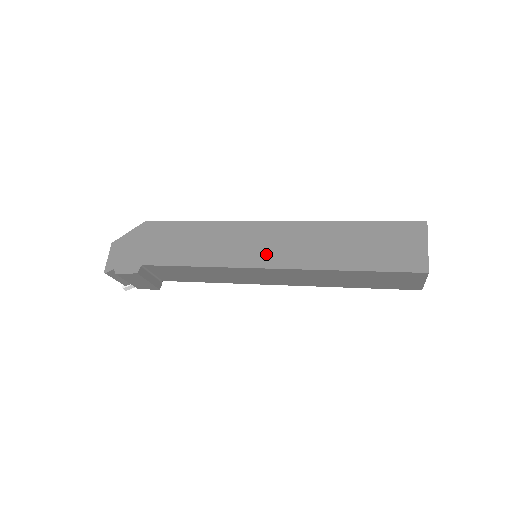
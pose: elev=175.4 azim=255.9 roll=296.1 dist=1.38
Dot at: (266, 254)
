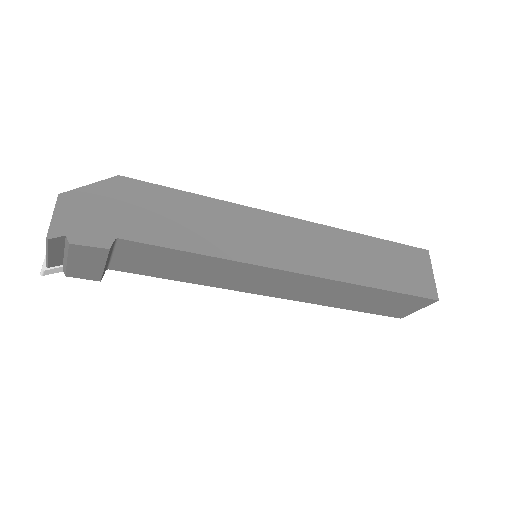
Dot at: (290, 255)
